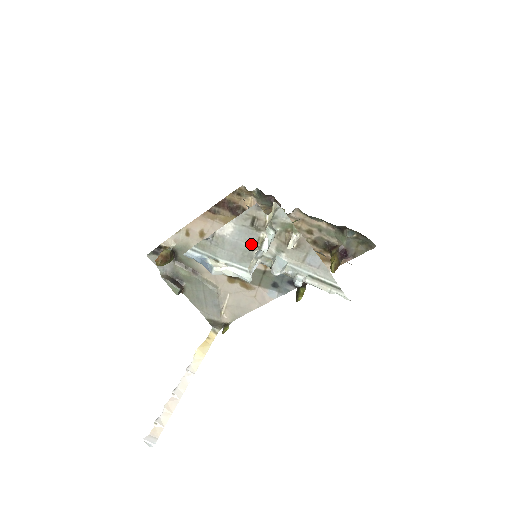
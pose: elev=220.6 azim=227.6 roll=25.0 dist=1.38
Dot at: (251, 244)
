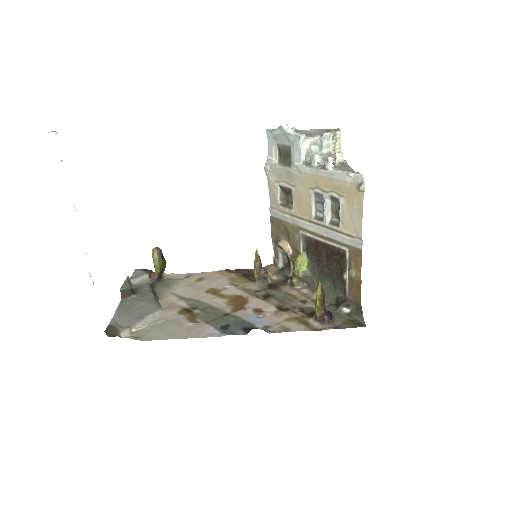
Dot at: (319, 134)
